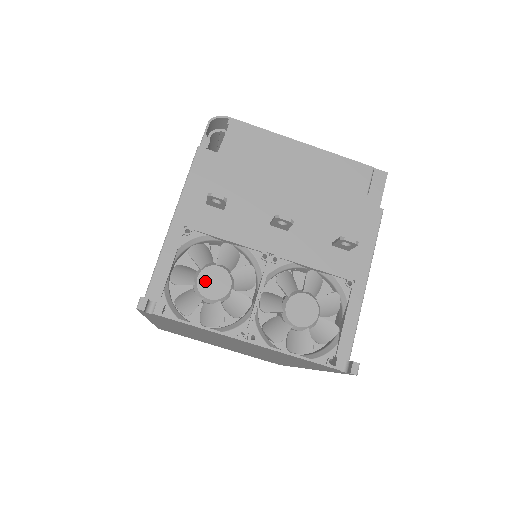
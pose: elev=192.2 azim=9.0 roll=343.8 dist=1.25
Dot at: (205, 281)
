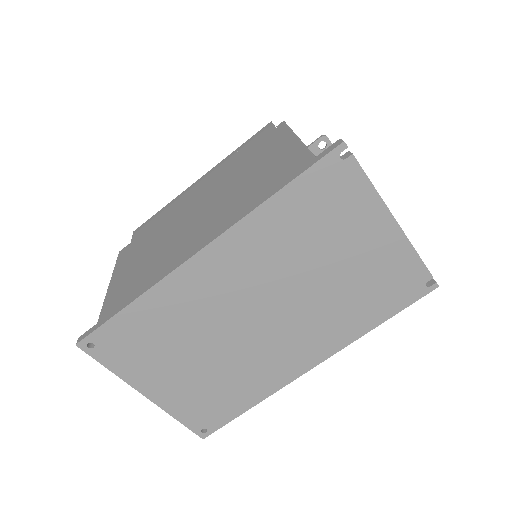
Dot at: occluded
